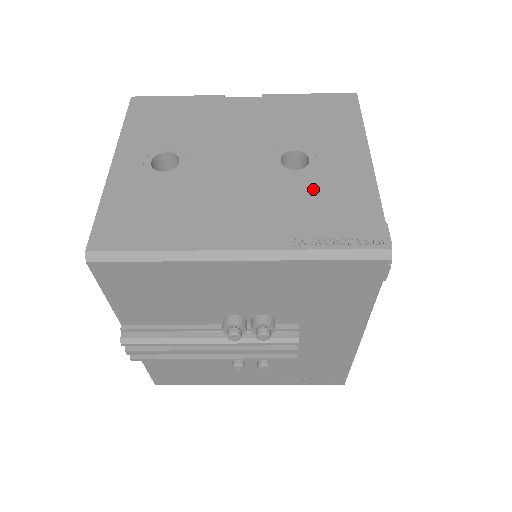
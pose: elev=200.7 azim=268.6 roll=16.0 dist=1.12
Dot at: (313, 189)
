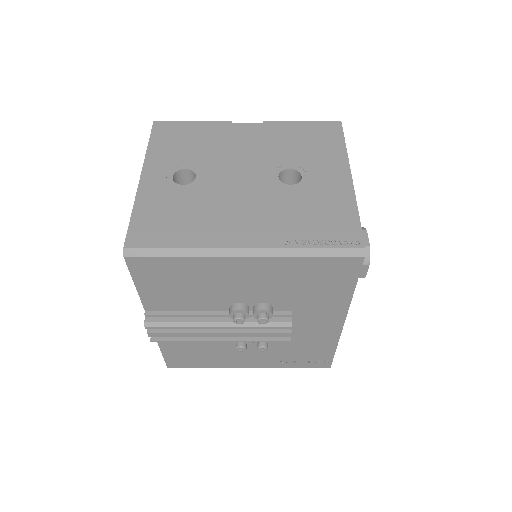
Dot at: (304, 200)
